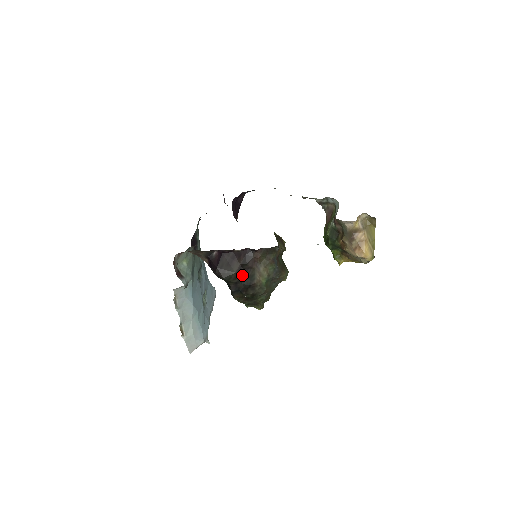
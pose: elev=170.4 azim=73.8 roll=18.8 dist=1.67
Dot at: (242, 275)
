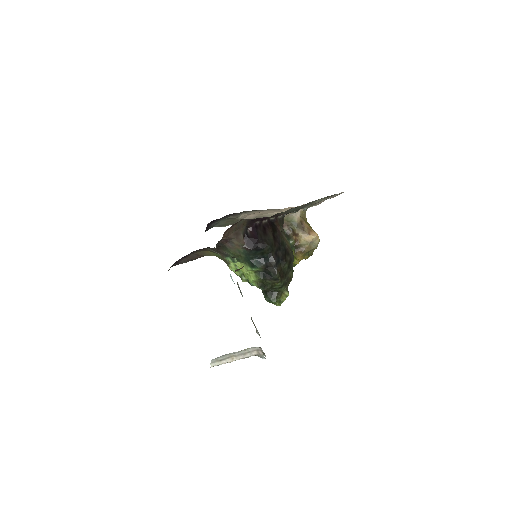
Dot at: (277, 242)
